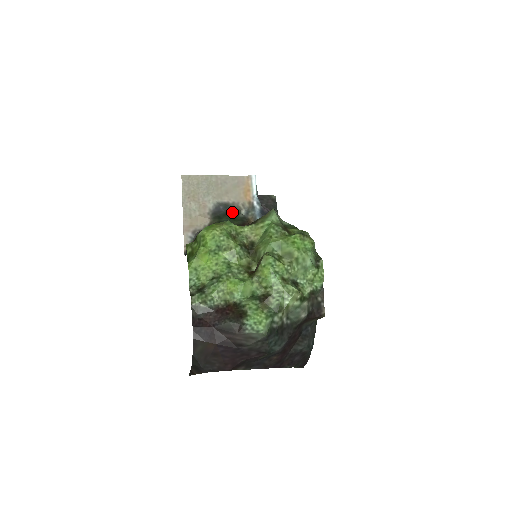
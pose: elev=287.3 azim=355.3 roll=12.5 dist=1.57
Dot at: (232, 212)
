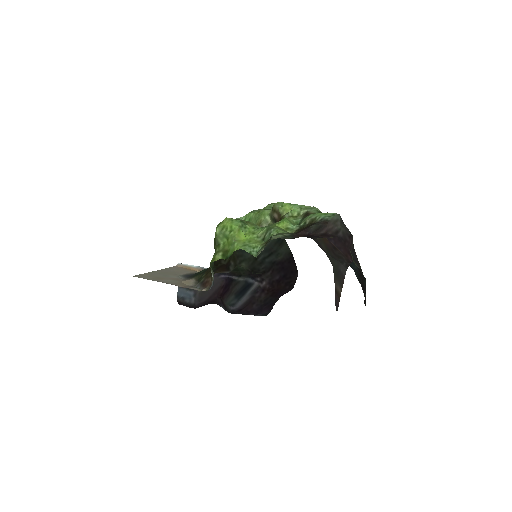
Dot at: occluded
